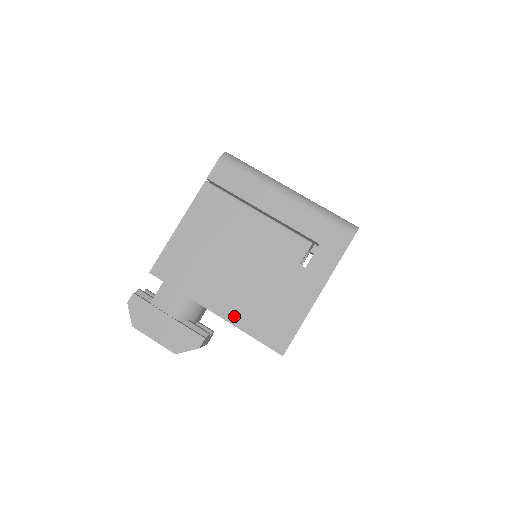
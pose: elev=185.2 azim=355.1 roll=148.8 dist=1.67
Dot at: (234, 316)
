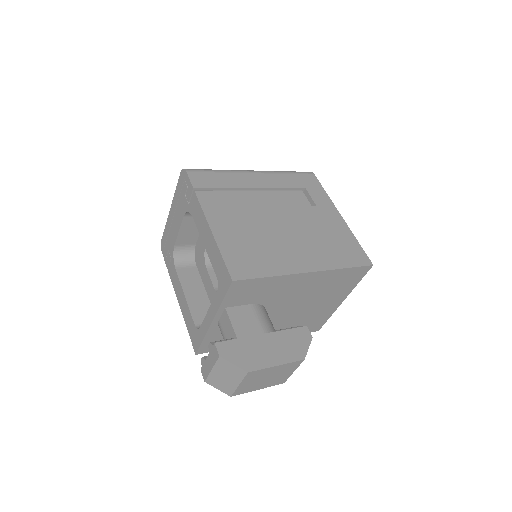
Dot at: (321, 264)
